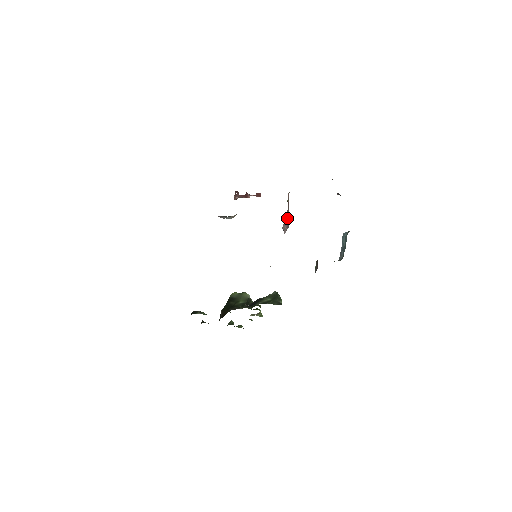
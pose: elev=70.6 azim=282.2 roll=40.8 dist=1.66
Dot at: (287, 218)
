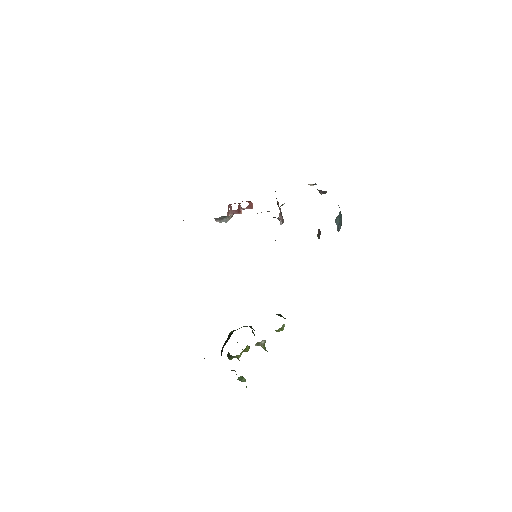
Dot at: (281, 212)
